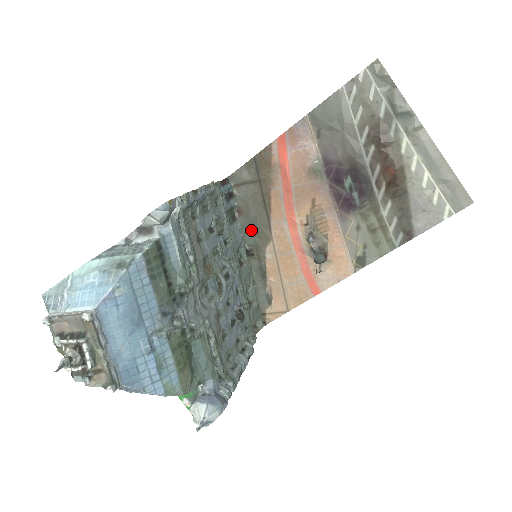
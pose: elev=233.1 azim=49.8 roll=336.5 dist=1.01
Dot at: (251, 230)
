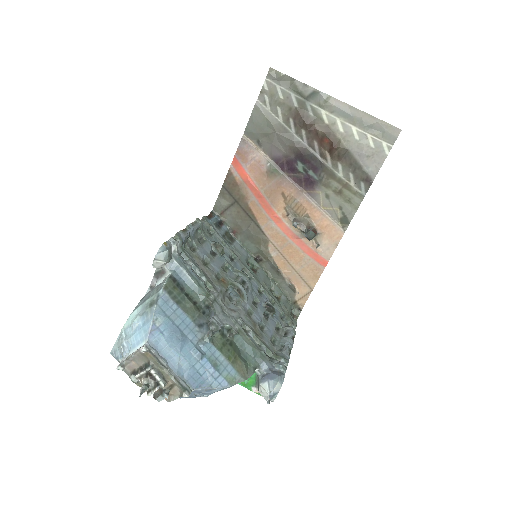
Dot at: (250, 241)
